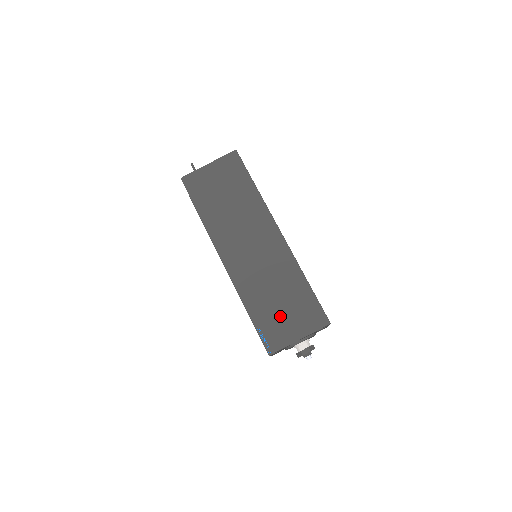
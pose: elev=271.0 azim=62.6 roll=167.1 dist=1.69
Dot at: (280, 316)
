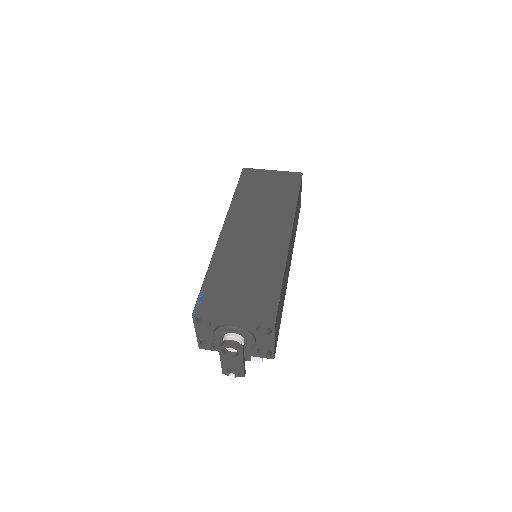
Dot at: (232, 291)
